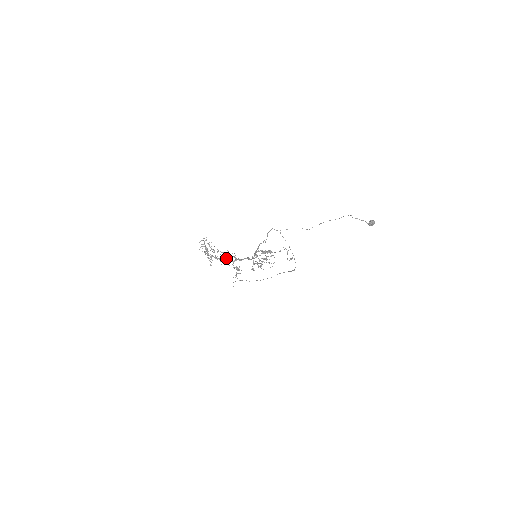
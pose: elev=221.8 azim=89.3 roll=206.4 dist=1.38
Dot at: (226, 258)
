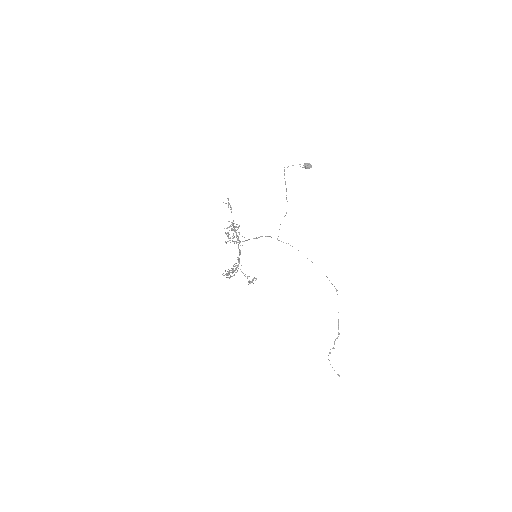
Dot at: (233, 266)
